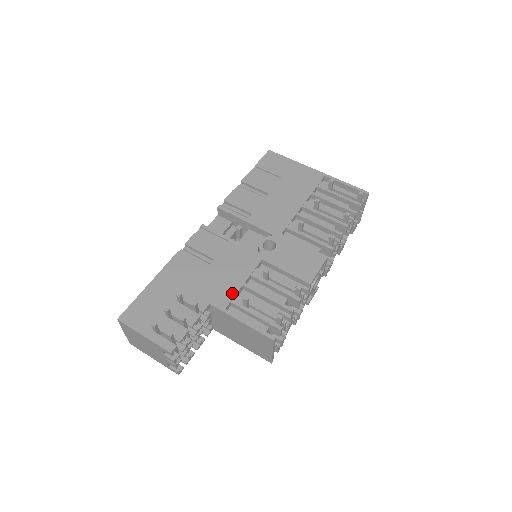
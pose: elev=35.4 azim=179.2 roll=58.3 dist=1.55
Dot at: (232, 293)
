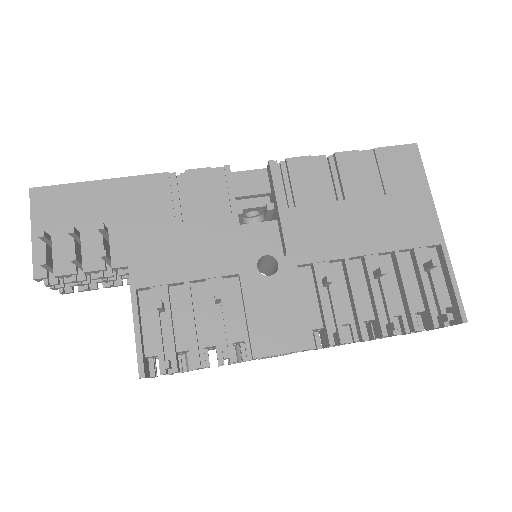
Dot at: (163, 279)
